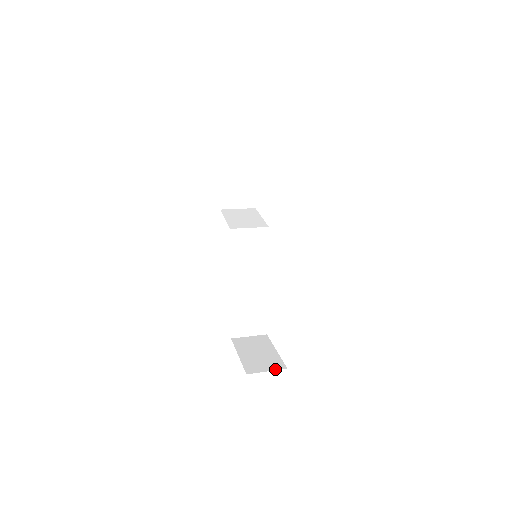
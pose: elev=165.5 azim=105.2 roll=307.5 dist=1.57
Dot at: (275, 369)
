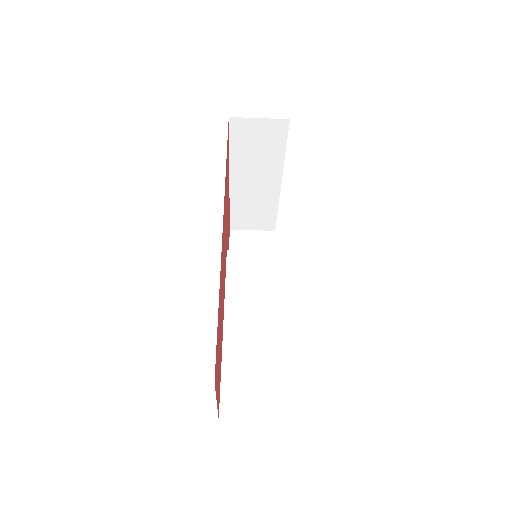
Dot at: occluded
